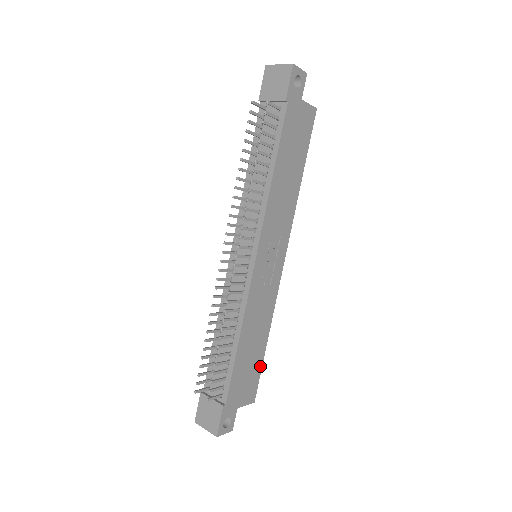
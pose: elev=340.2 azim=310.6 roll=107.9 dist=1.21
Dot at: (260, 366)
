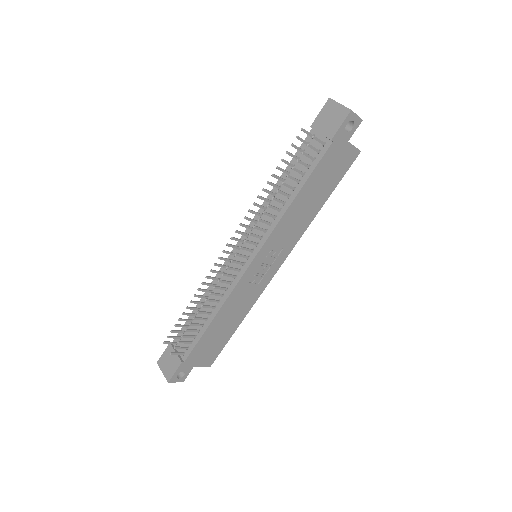
Dot at: (225, 342)
